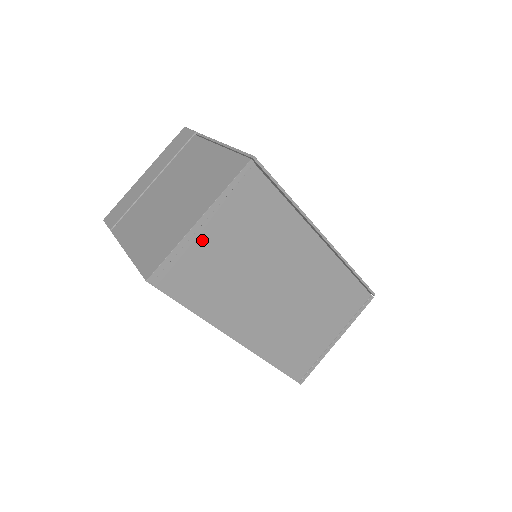
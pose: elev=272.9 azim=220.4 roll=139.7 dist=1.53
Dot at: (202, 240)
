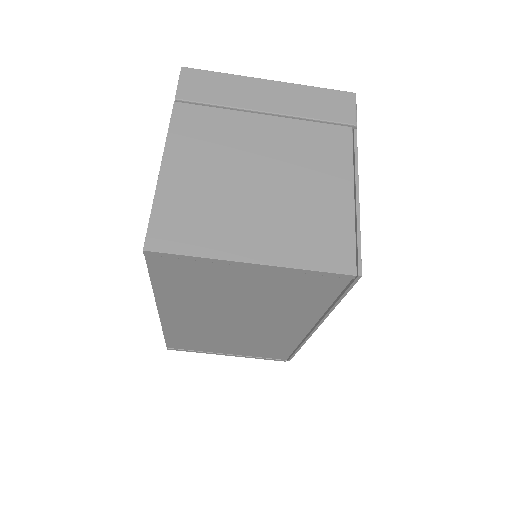
Dot at: (232, 270)
